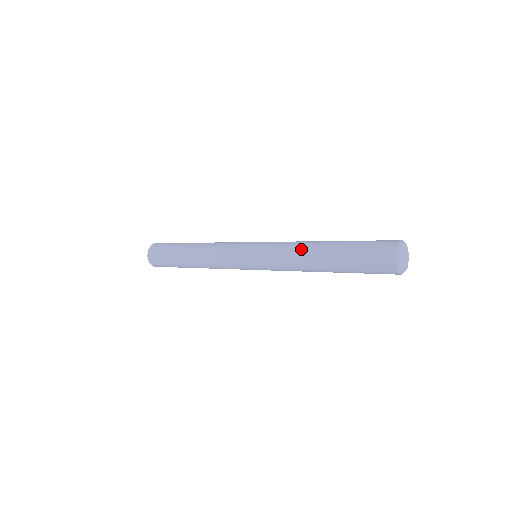
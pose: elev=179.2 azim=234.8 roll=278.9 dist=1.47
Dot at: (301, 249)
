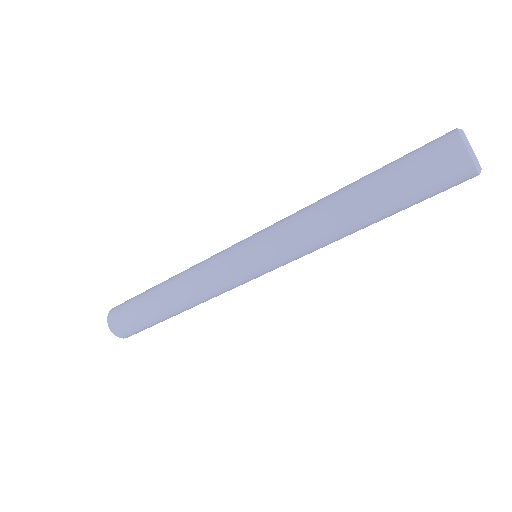
Dot at: (318, 210)
